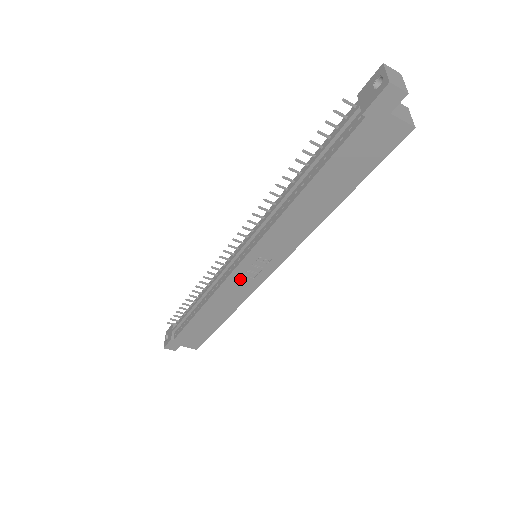
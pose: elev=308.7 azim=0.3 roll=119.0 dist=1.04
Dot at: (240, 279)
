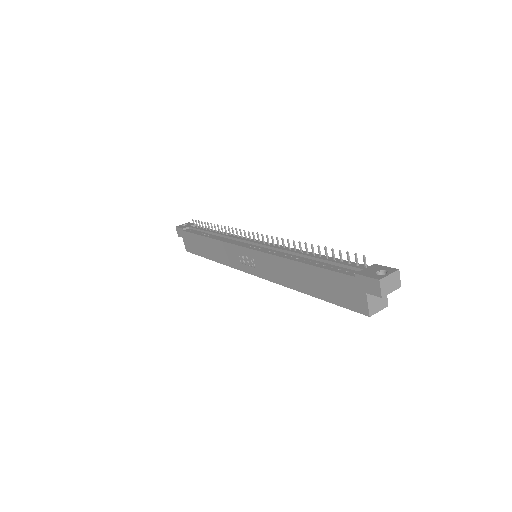
Dot at: (236, 253)
